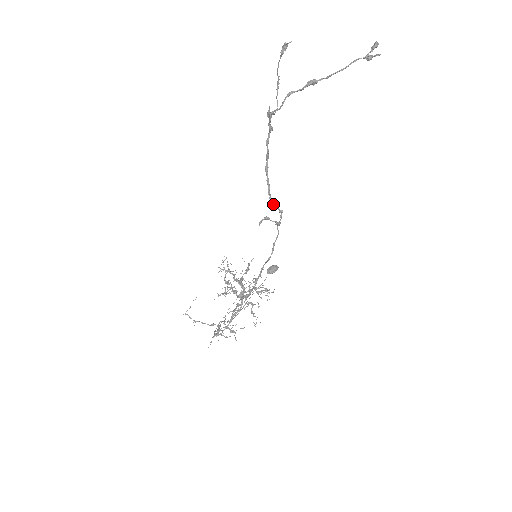
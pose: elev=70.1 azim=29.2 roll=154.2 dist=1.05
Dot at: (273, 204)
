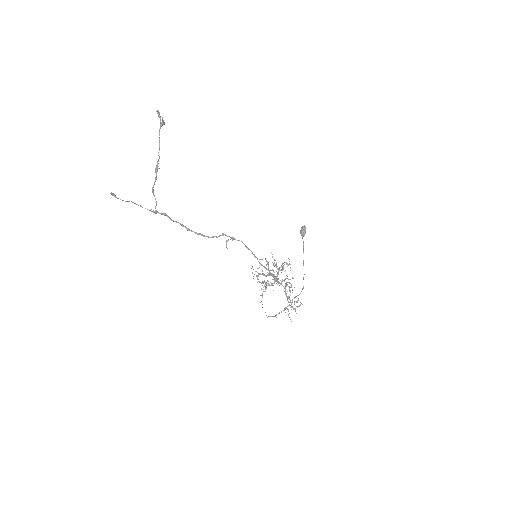
Dot at: occluded
